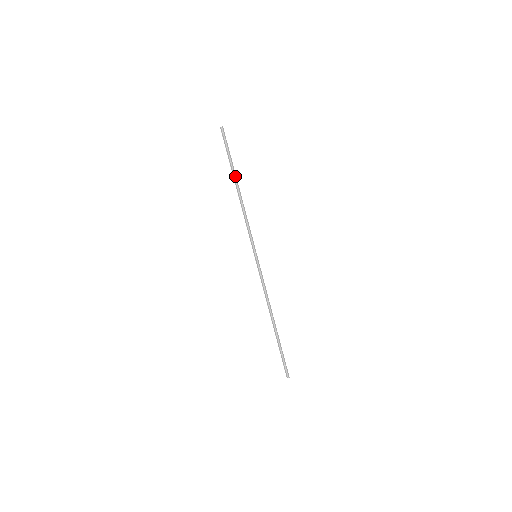
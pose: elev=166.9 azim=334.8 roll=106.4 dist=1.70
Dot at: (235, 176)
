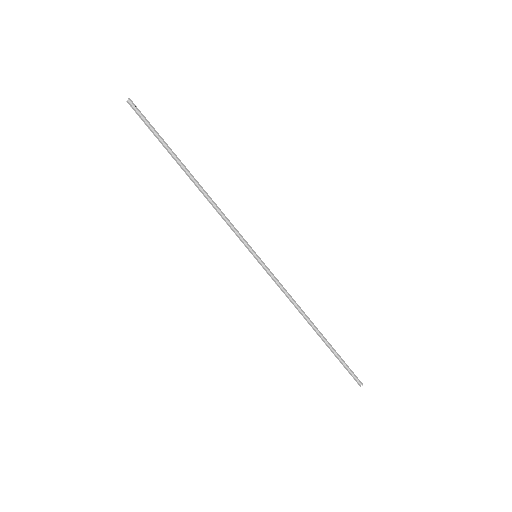
Dot at: (179, 162)
